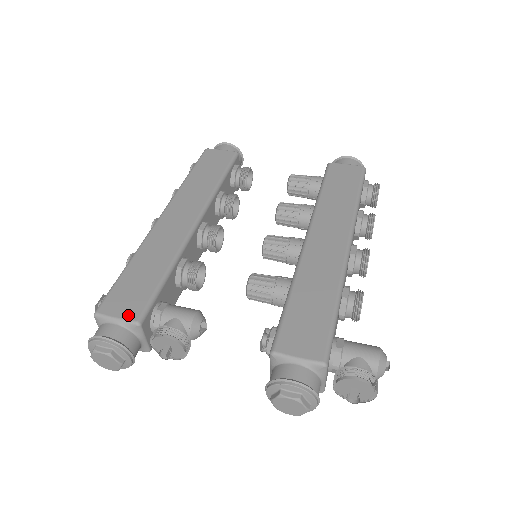
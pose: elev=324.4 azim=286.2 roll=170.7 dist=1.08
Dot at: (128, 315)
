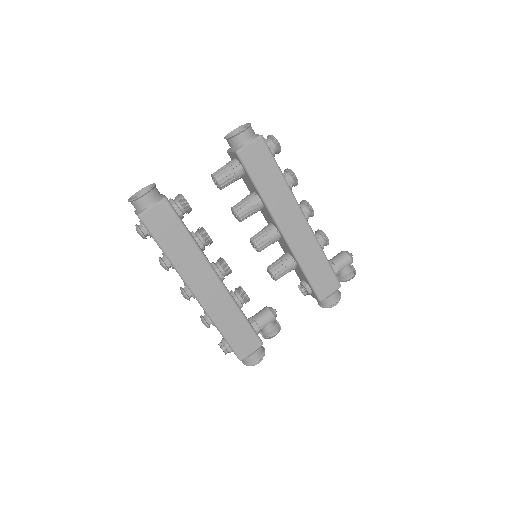
Dot at: (256, 347)
